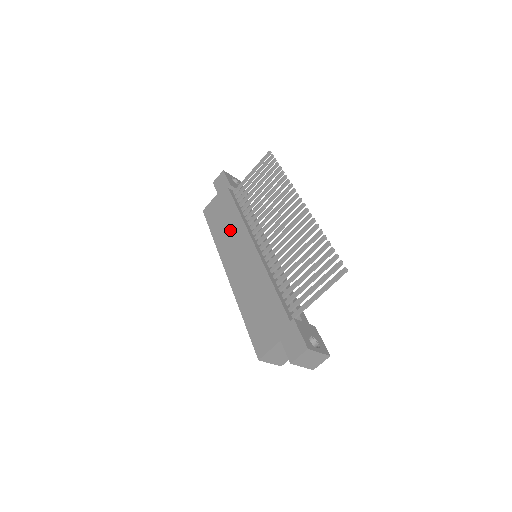
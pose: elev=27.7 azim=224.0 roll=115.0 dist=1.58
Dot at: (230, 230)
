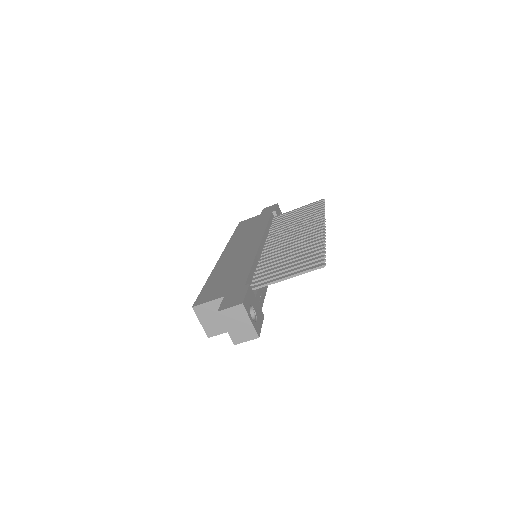
Dot at: (250, 232)
